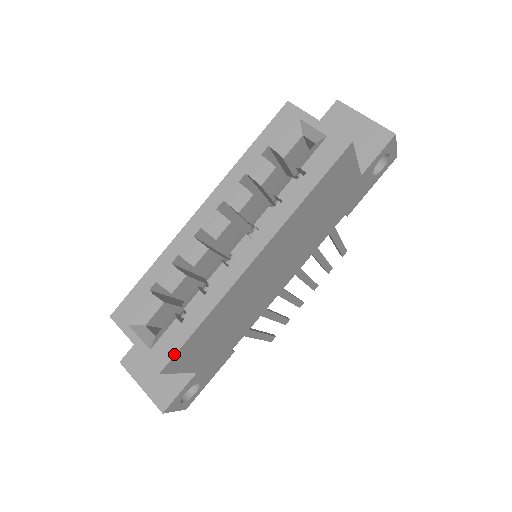
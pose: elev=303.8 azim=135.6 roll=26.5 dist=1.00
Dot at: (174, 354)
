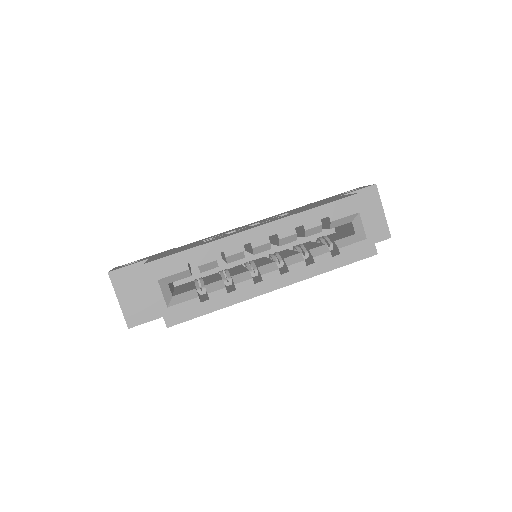
Dot at: (185, 321)
